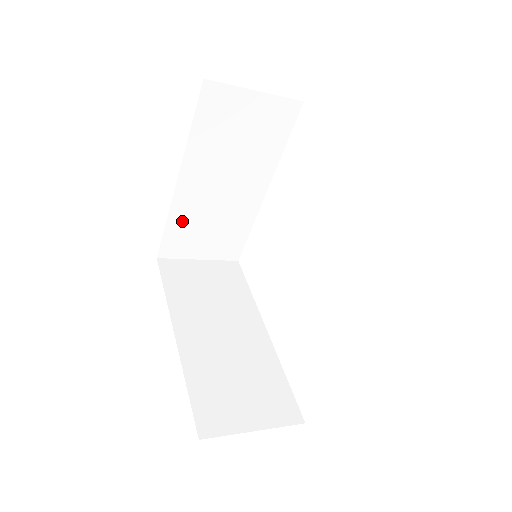
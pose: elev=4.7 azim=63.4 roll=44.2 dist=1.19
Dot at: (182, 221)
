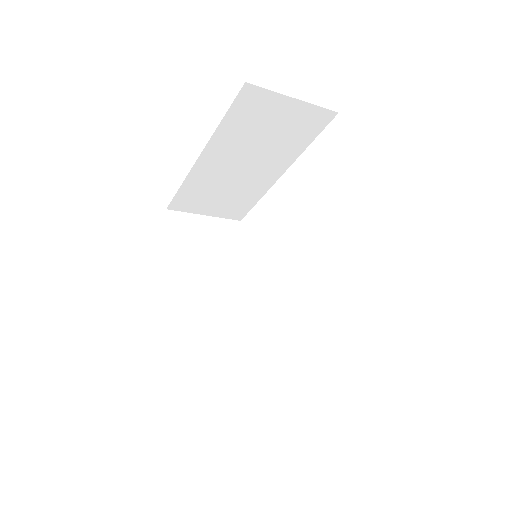
Dot at: (196, 186)
